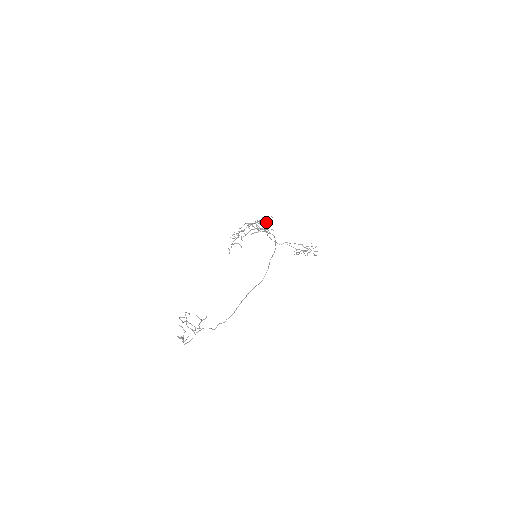
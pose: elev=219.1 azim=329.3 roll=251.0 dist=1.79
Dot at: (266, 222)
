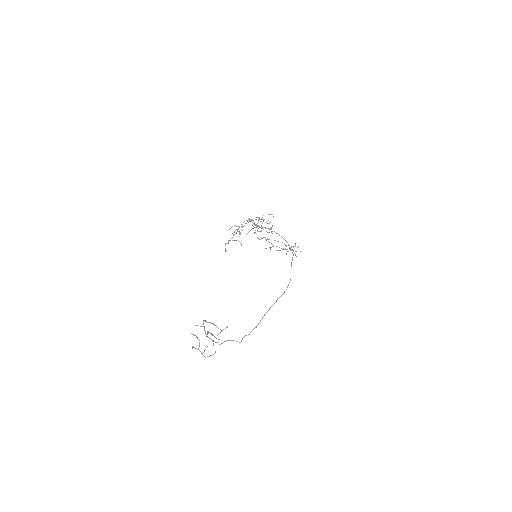
Dot at: occluded
